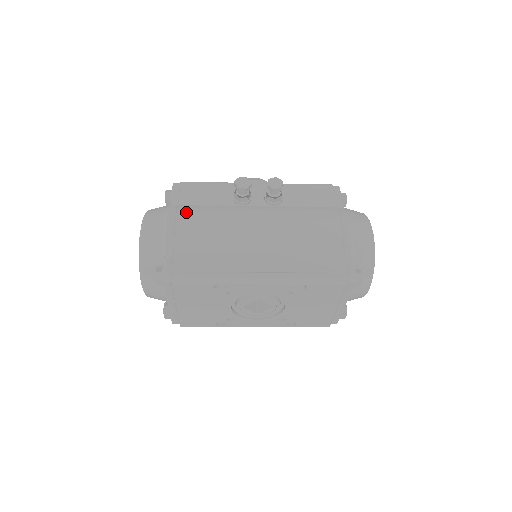
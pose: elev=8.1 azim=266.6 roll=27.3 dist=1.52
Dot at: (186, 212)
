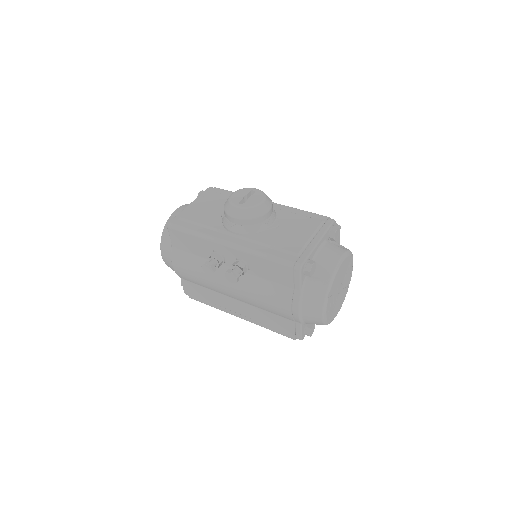
Dot at: (182, 262)
